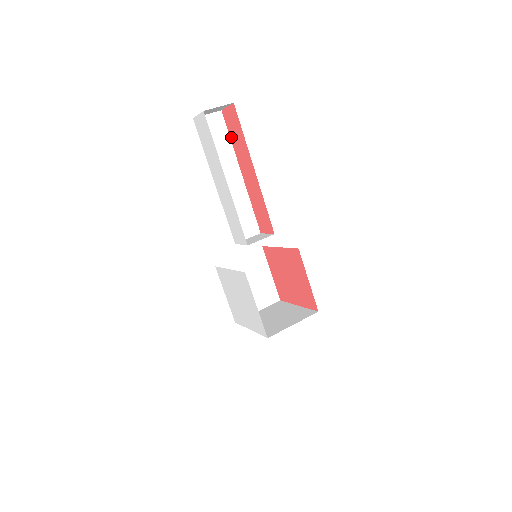
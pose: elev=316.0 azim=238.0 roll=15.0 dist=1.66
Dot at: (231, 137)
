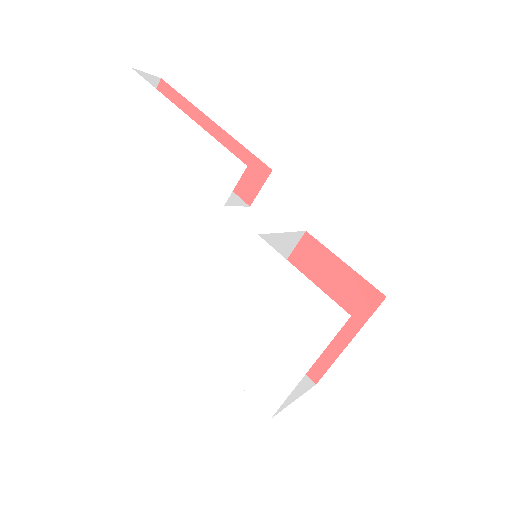
Dot at: occluded
